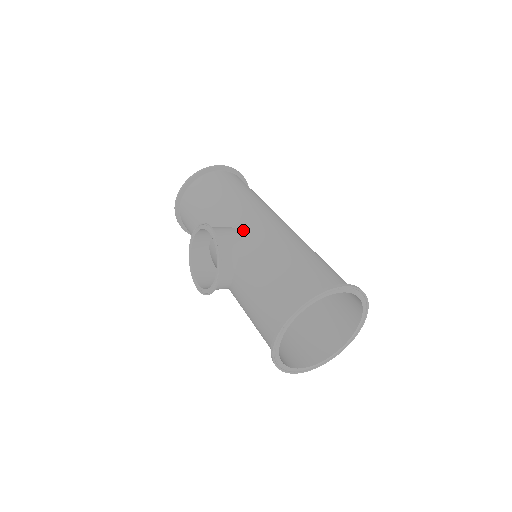
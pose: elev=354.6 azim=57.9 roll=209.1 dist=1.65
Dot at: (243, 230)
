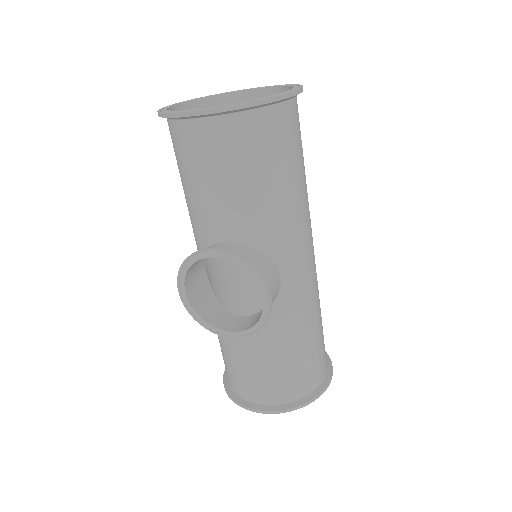
Dot at: (287, 279)
